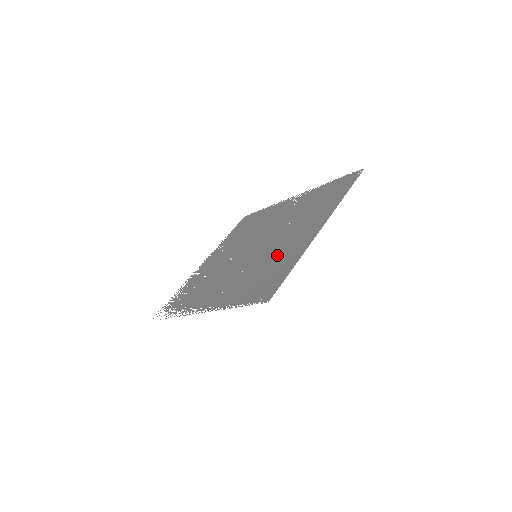
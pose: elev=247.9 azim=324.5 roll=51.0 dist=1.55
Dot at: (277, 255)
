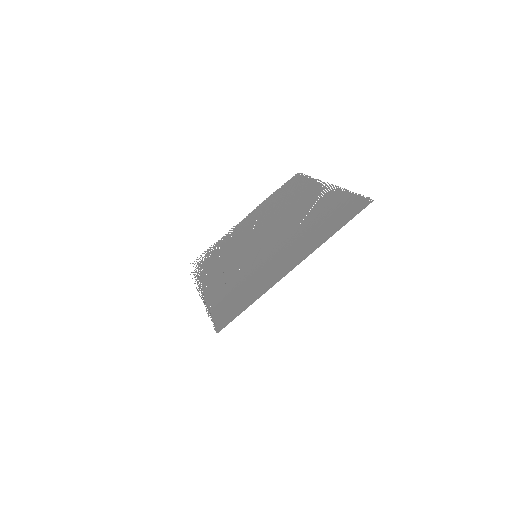
Dot at: (259, 274)
